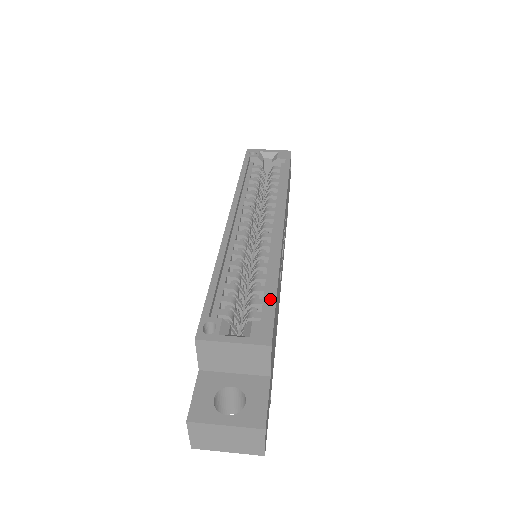
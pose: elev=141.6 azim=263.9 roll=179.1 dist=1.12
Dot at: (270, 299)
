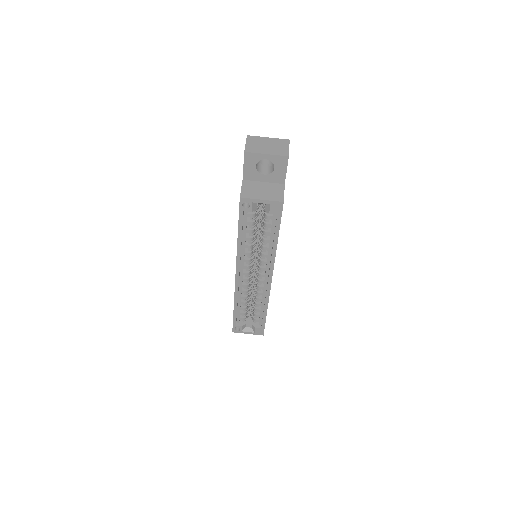
Dot at: (263, 321)
